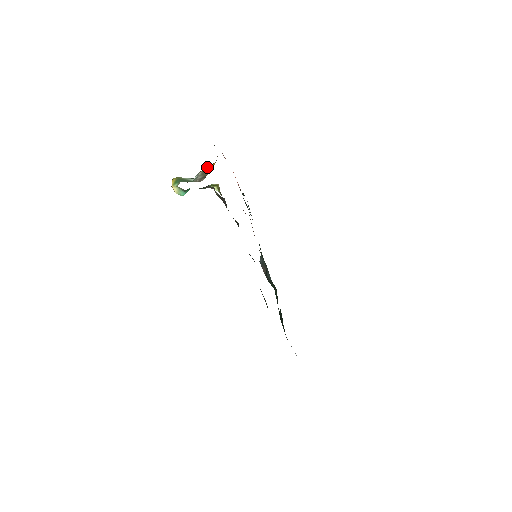
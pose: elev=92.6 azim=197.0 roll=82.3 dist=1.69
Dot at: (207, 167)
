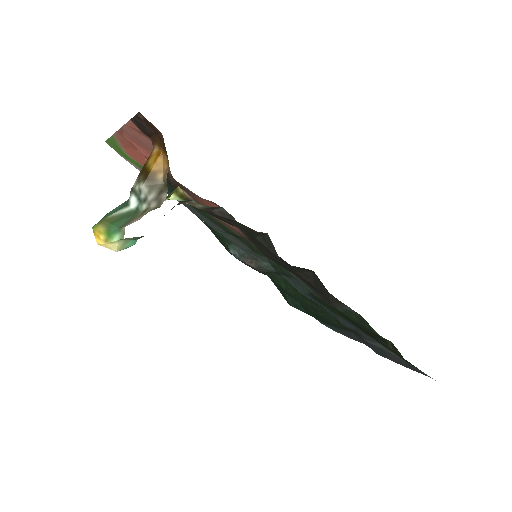
Dot at: (150, 169)
